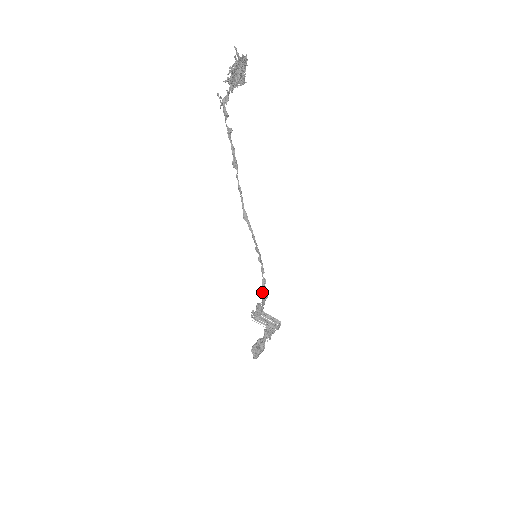
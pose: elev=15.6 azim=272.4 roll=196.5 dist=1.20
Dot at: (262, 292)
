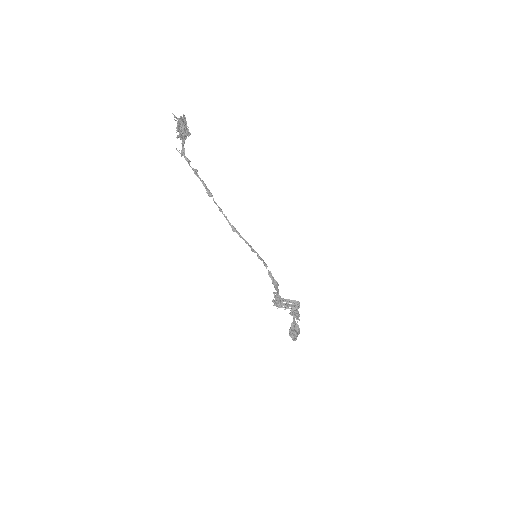
Dot at: (272, 282)
